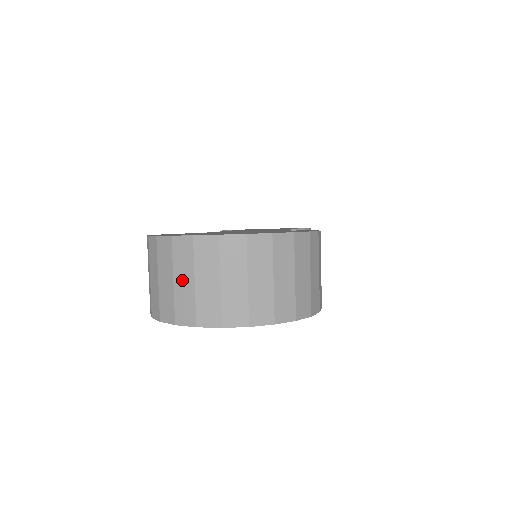
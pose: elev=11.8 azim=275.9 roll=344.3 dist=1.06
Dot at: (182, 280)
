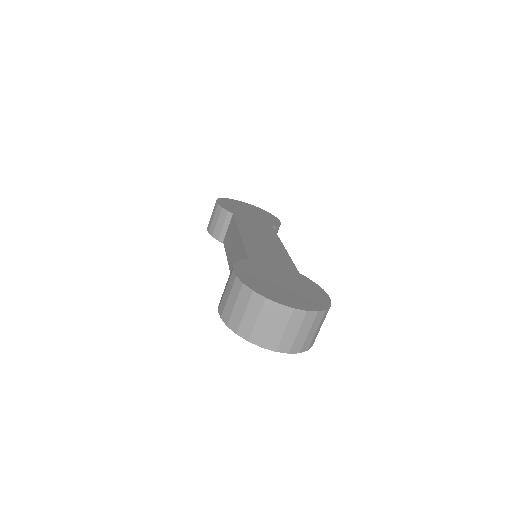
Dot at: (263, 322)
